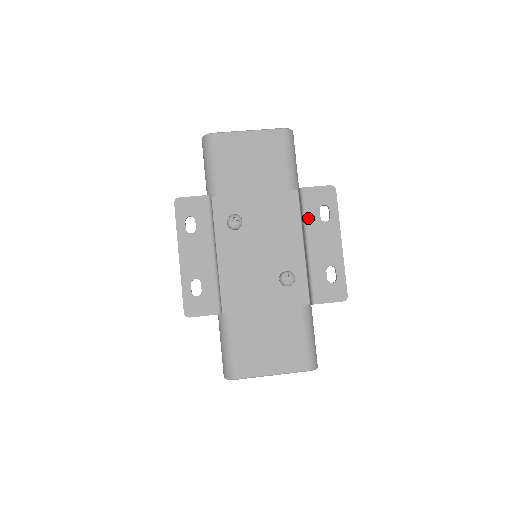
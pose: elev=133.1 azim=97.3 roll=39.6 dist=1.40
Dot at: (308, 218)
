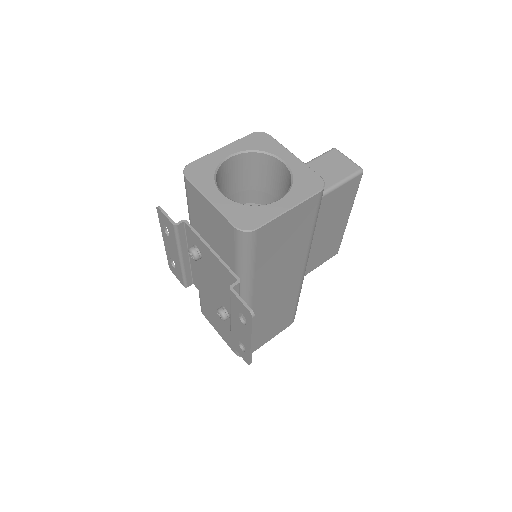
Dot at: (231, 307)
